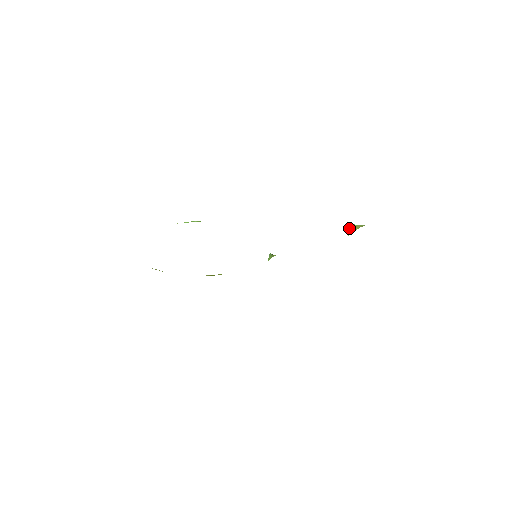
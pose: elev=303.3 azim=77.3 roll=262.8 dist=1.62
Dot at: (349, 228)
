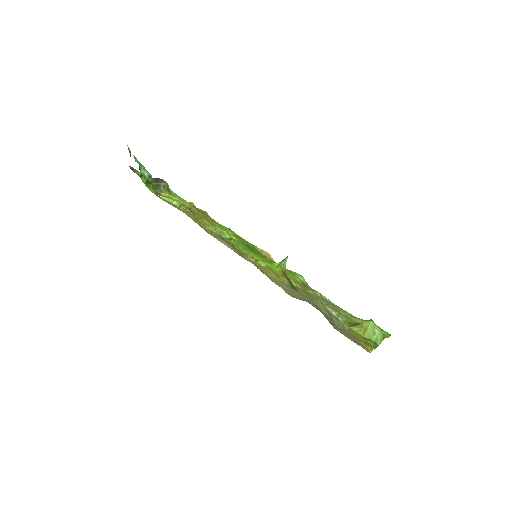
Dot at: (365, 320)
